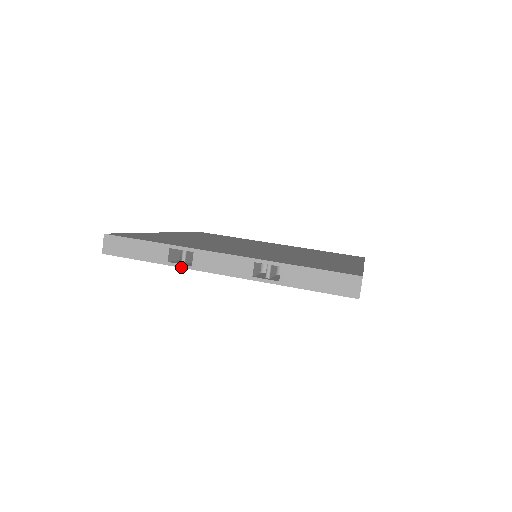
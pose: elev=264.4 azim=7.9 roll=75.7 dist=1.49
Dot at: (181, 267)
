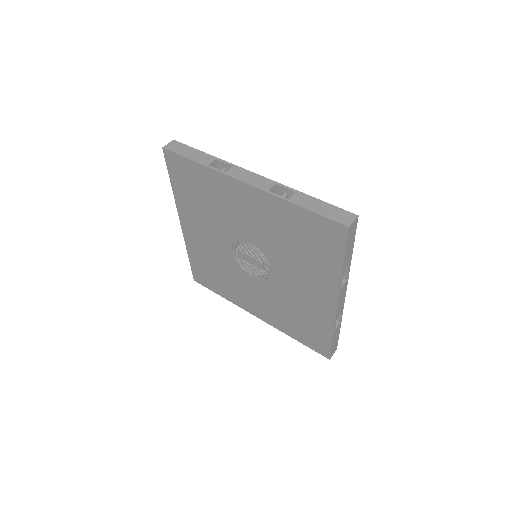
Dot at: (217, 170)
